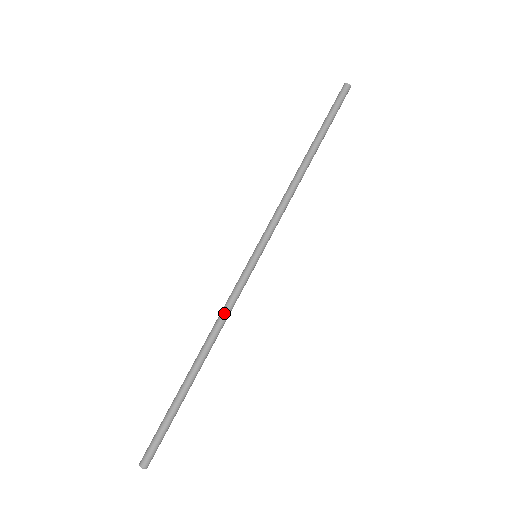
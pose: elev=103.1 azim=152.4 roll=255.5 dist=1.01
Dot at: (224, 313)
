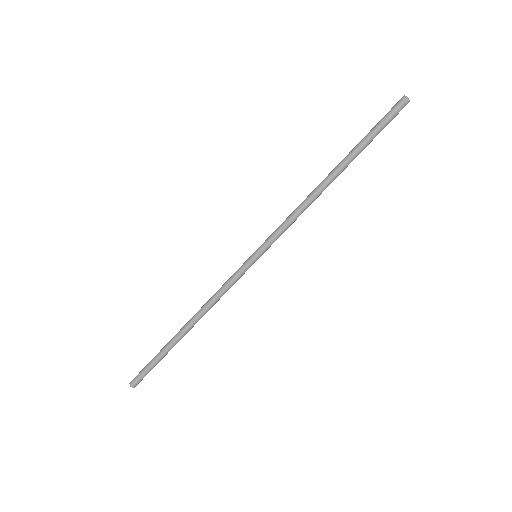
Dot at: (218, 300)
